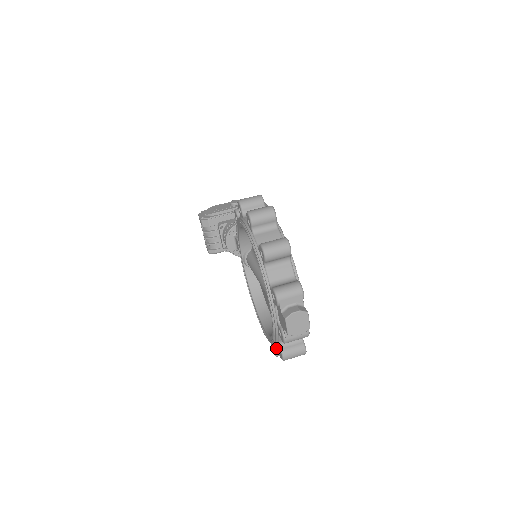
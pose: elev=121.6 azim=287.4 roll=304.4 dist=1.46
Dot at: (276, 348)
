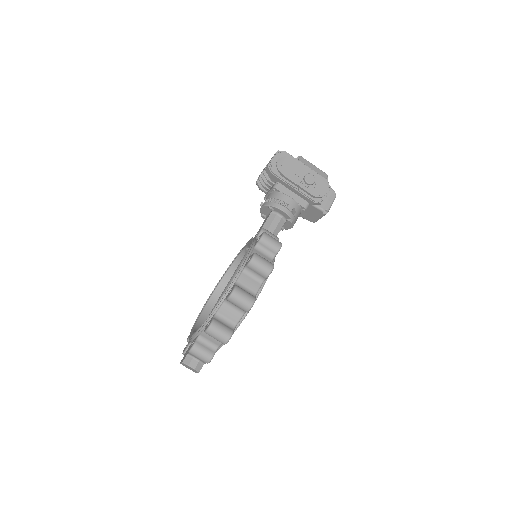
Dot at: occluded
